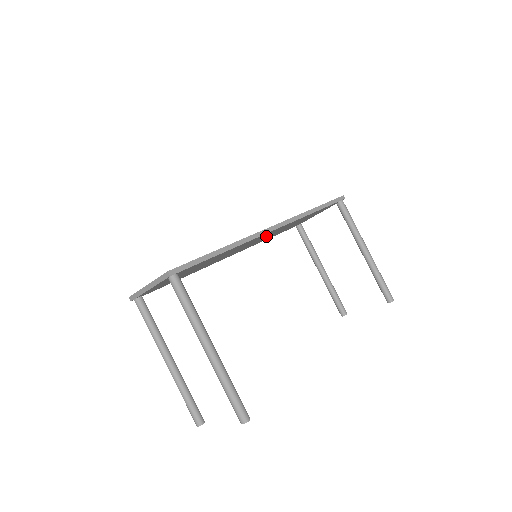
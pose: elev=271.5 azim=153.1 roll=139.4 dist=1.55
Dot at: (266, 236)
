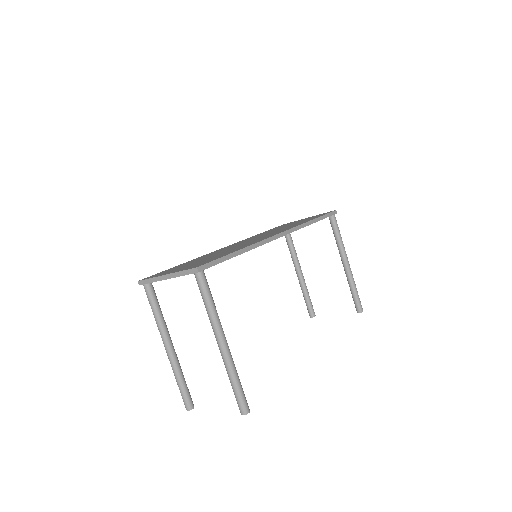
Dot at: occluded
